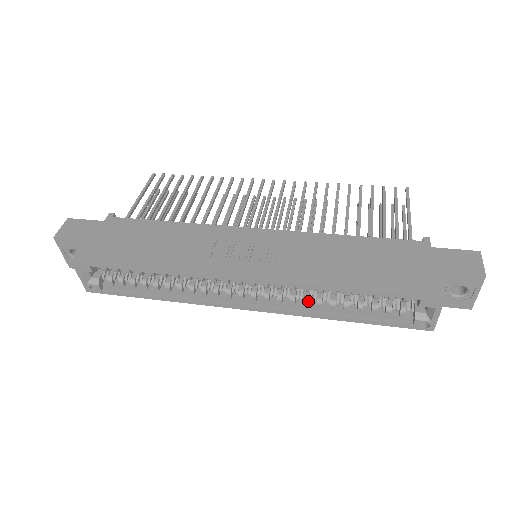
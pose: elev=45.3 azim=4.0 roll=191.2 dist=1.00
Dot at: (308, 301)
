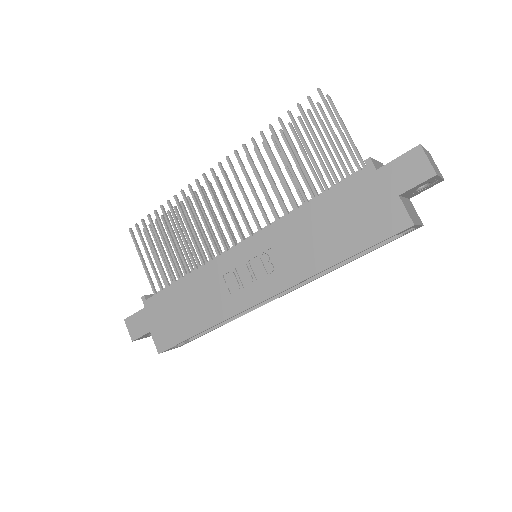
Dot at: occluded
